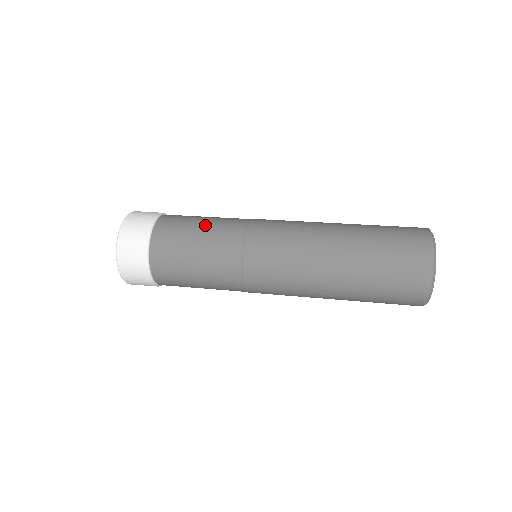
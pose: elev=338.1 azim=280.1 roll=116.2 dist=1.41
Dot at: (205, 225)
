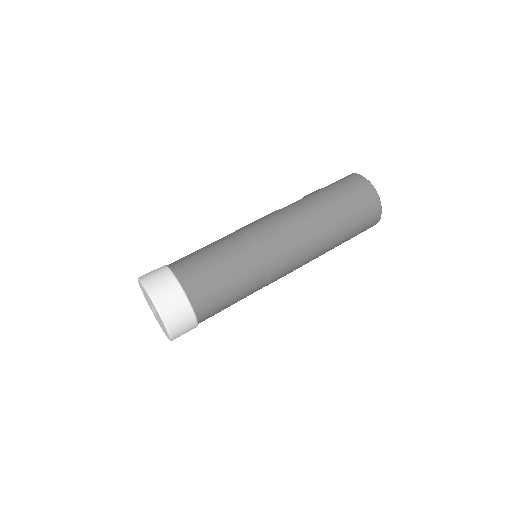
Dot at: (236, 289)
